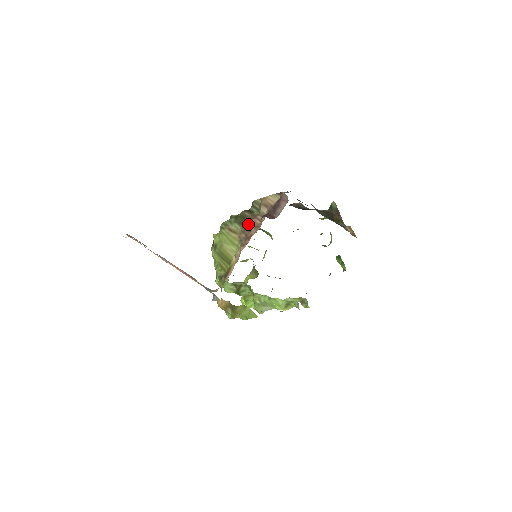
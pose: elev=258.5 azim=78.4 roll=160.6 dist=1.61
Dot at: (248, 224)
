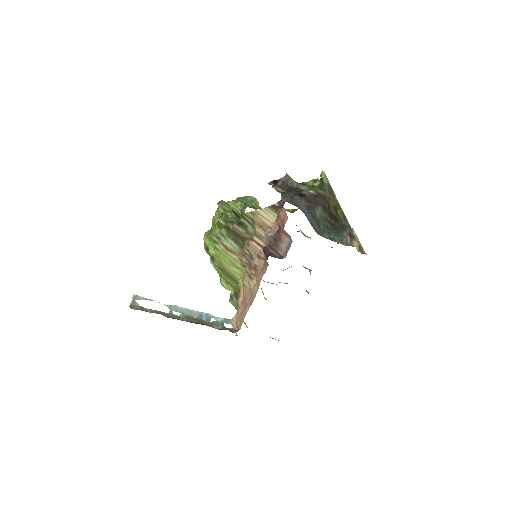
Dot at: (247, 249)
